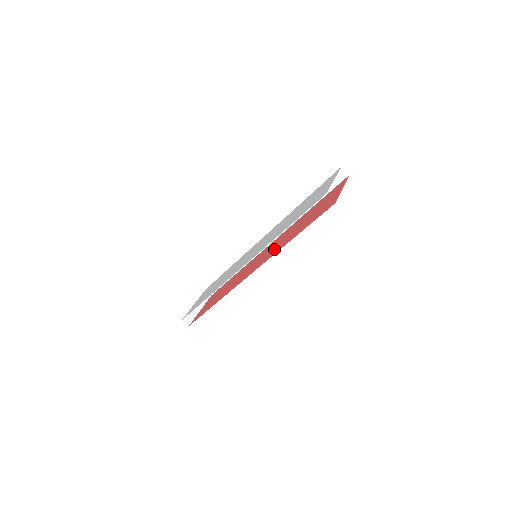
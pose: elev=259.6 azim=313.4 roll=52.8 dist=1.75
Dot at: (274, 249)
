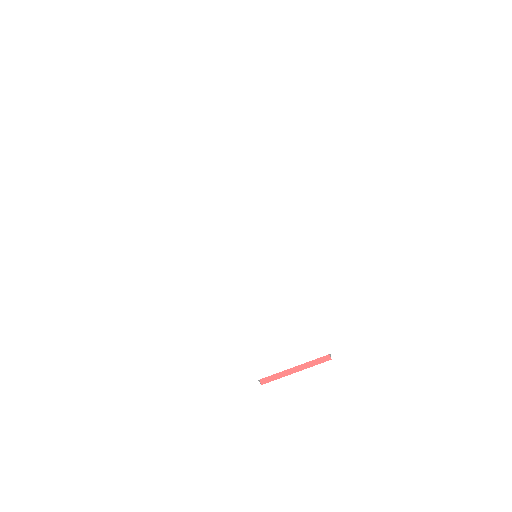
Dot at: occluded
